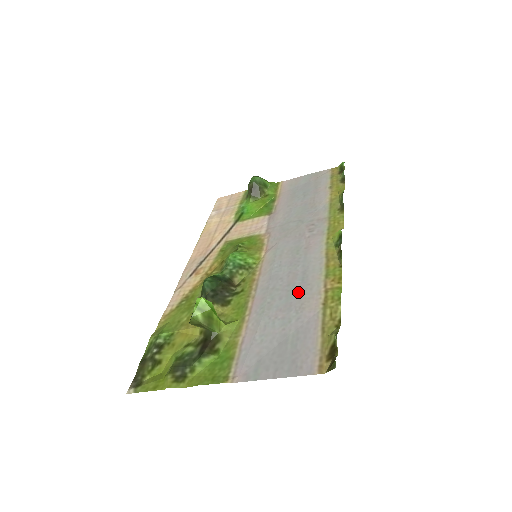
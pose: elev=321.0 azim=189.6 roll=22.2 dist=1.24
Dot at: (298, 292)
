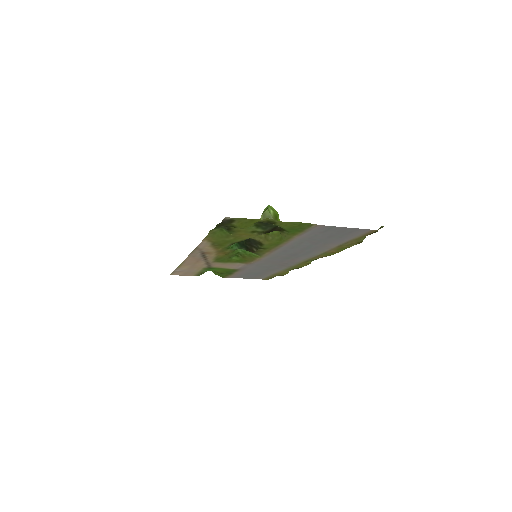
Dot at: (314, 247)
